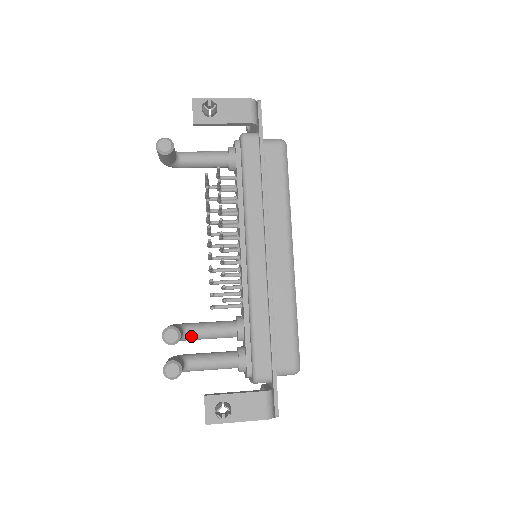
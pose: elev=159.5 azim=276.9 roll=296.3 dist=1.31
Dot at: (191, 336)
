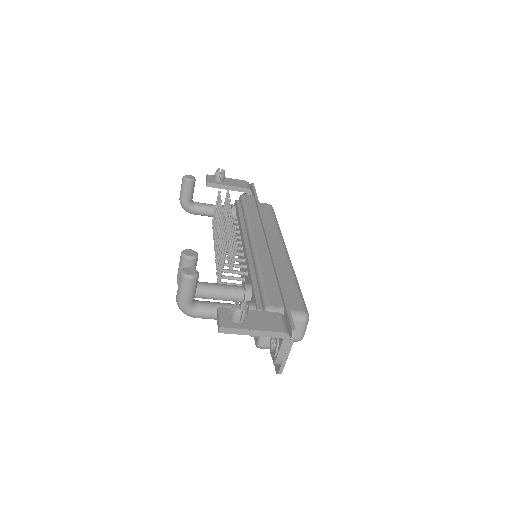
Dot at: (201, 287)
